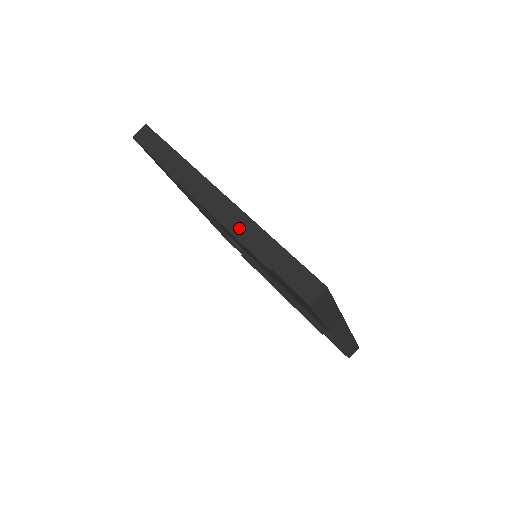
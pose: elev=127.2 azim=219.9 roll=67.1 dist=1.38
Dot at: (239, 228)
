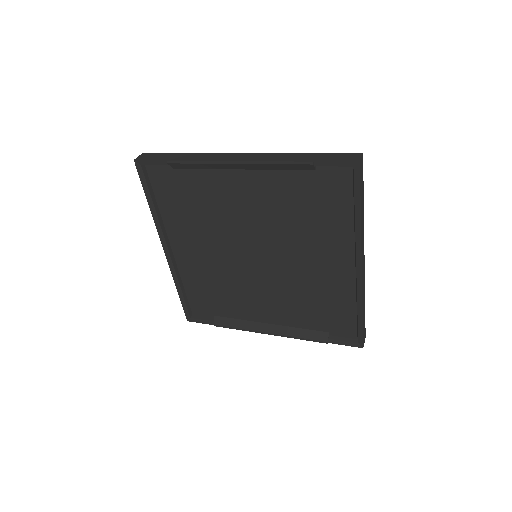
Dot at: (271, 158)
